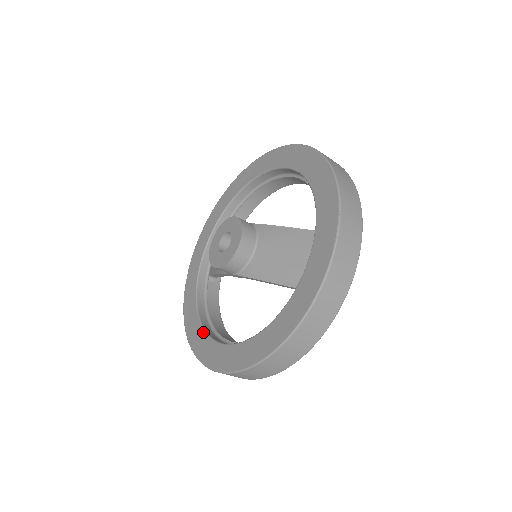
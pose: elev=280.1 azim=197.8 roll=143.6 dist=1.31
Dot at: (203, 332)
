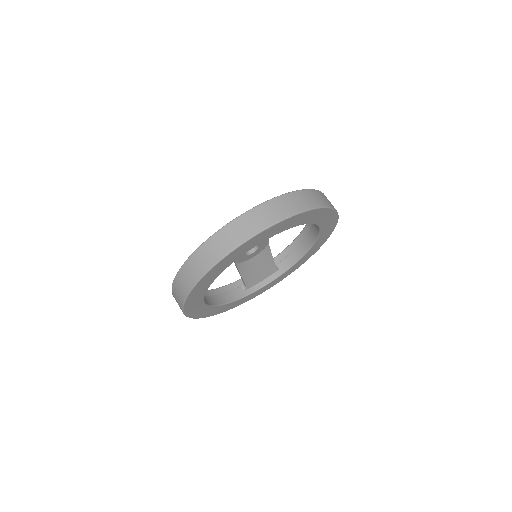
Dot at: occluded
